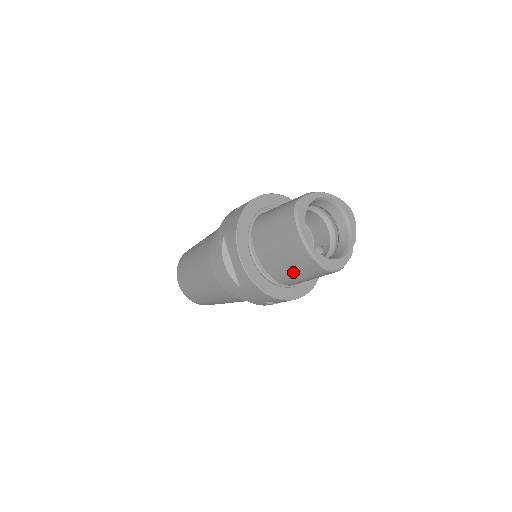
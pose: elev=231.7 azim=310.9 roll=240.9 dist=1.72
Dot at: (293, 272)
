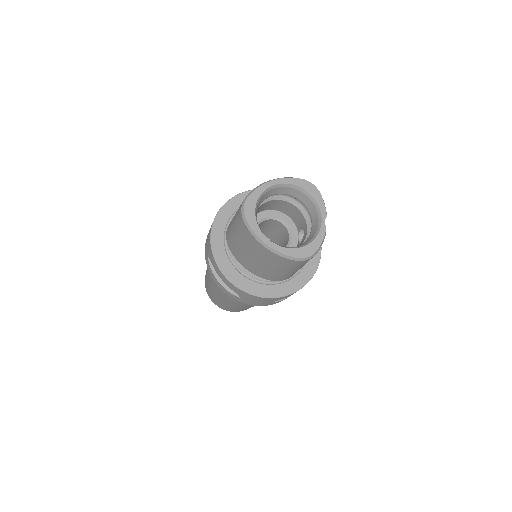
Dot at: (275, 270)
